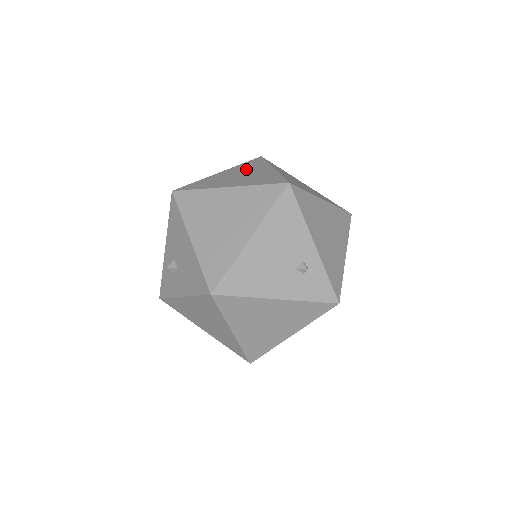
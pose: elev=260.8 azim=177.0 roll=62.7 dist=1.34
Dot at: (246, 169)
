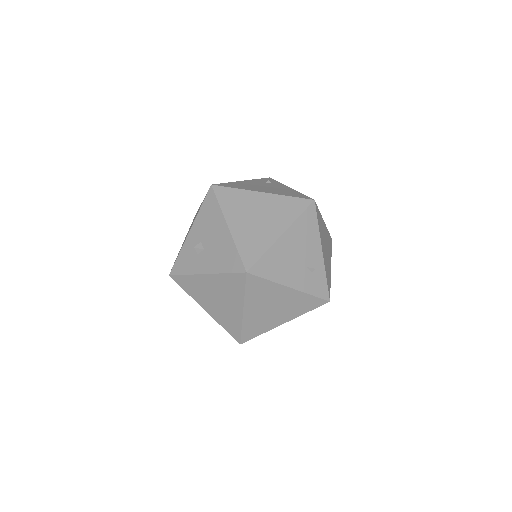
Dot at: (266, 183)
